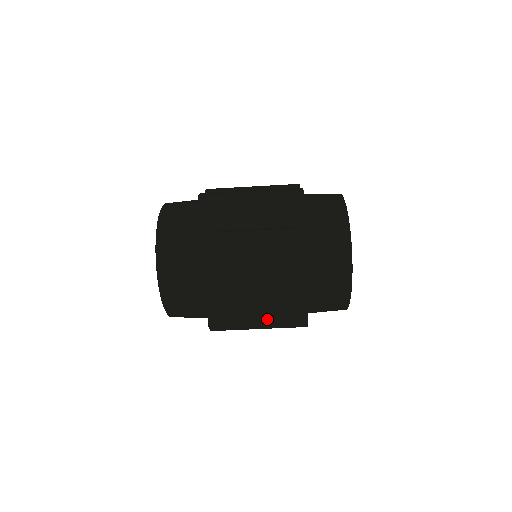
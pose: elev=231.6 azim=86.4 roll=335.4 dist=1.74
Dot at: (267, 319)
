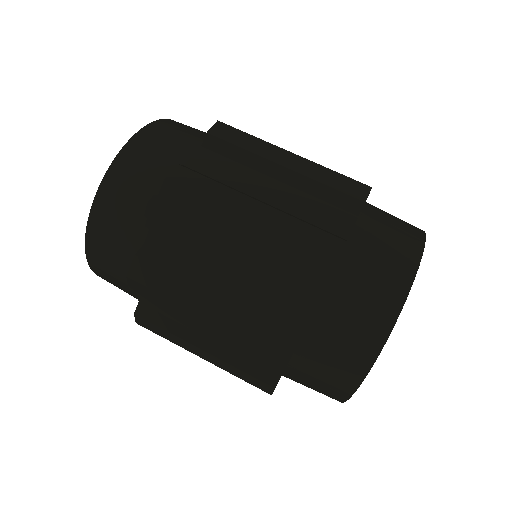
Dot at: (234, 296)
